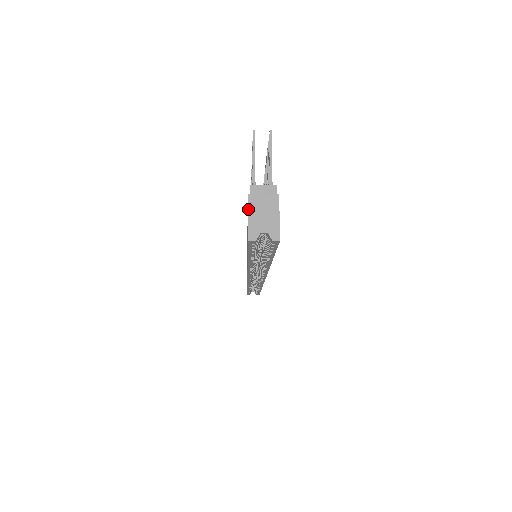
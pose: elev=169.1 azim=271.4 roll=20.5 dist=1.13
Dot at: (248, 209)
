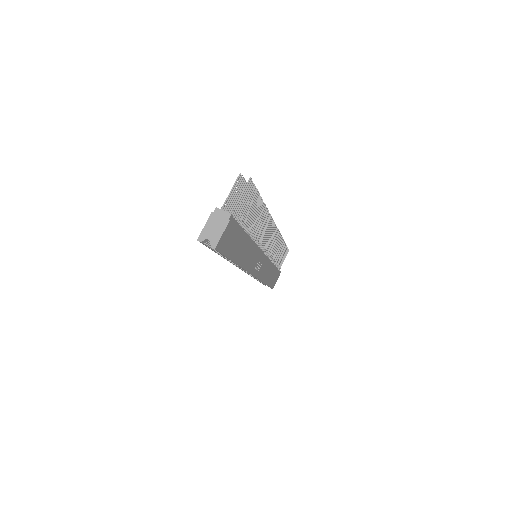
Dot at: (207, 221)
